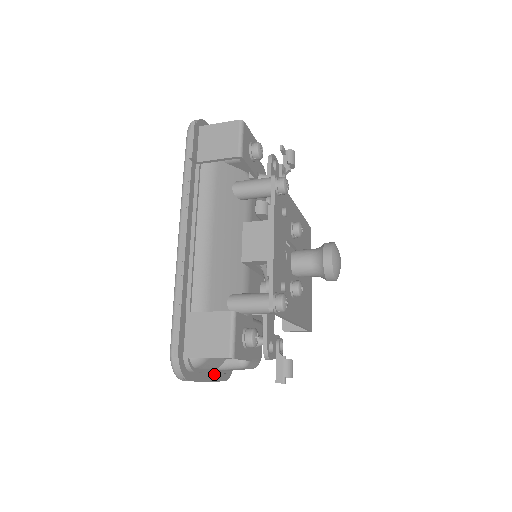
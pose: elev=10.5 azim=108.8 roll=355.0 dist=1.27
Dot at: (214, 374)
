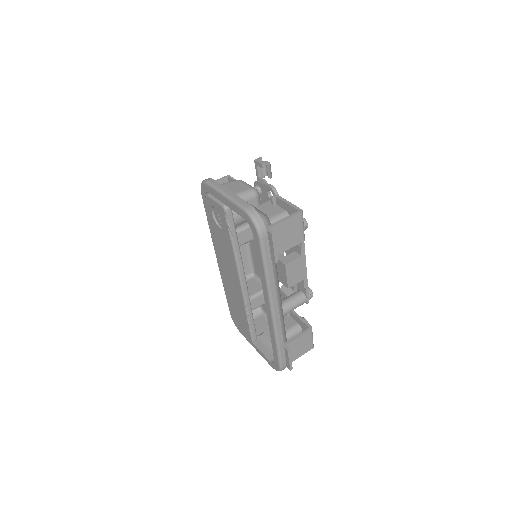
Dot at: occluded
